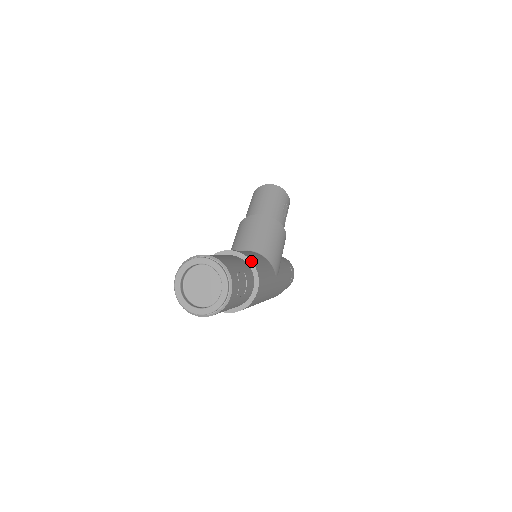
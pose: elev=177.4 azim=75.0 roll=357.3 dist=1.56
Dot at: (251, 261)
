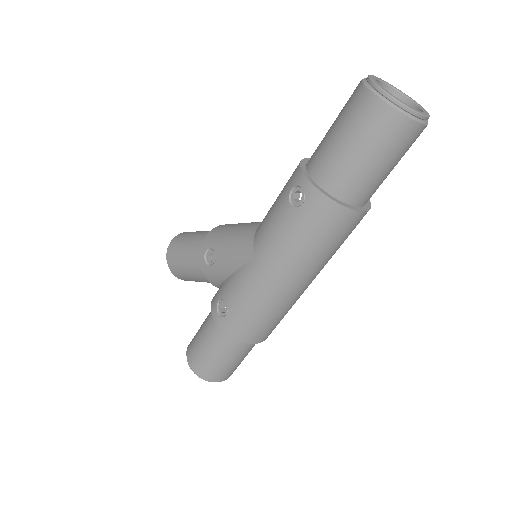
Dot at: occluded
